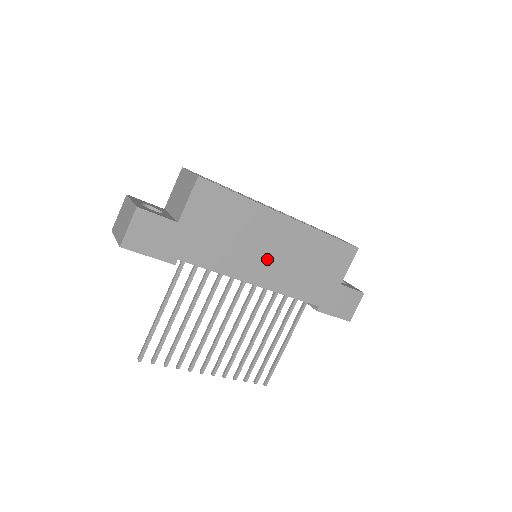
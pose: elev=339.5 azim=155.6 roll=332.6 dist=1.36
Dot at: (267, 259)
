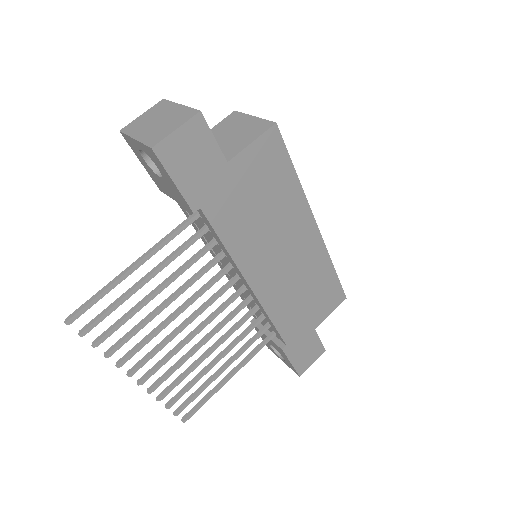
Dot at: (277, 263)
